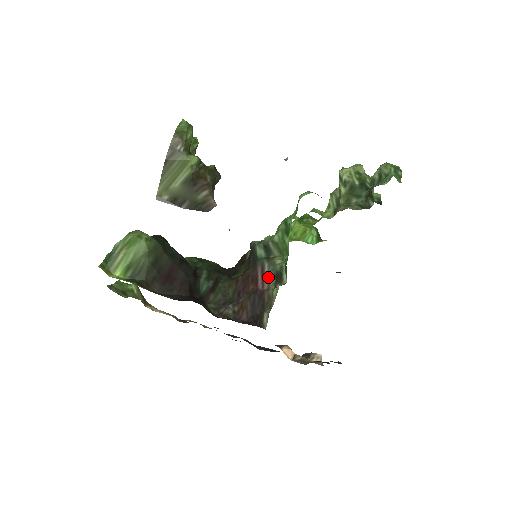
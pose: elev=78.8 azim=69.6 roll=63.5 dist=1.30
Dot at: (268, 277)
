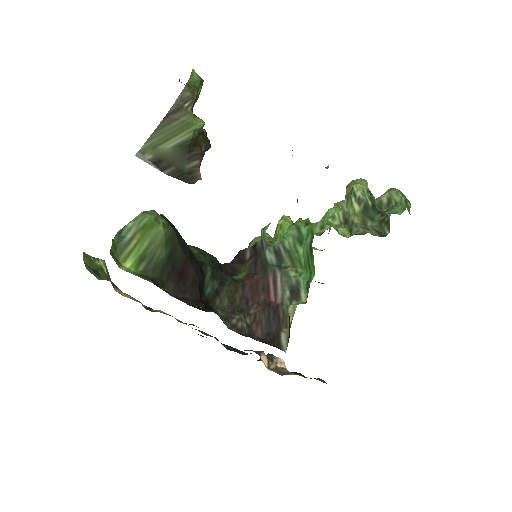
Dot at: (281, 289)
